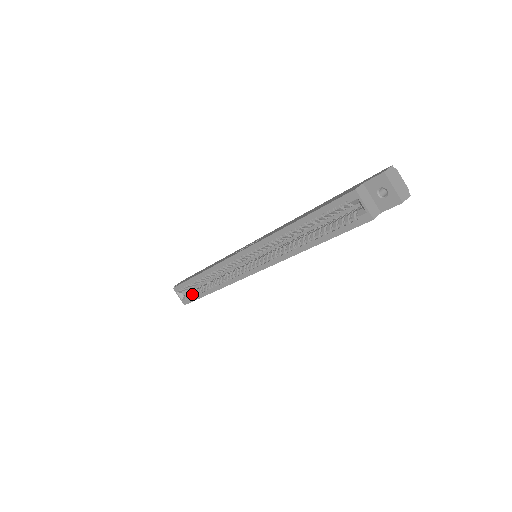
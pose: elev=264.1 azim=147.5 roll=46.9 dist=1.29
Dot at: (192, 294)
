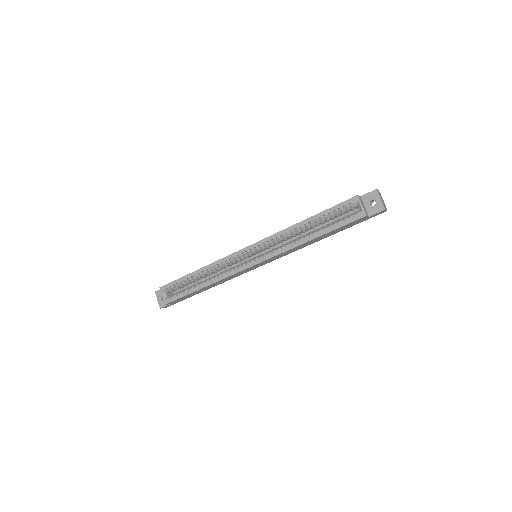
Dot at: (179, 292)
